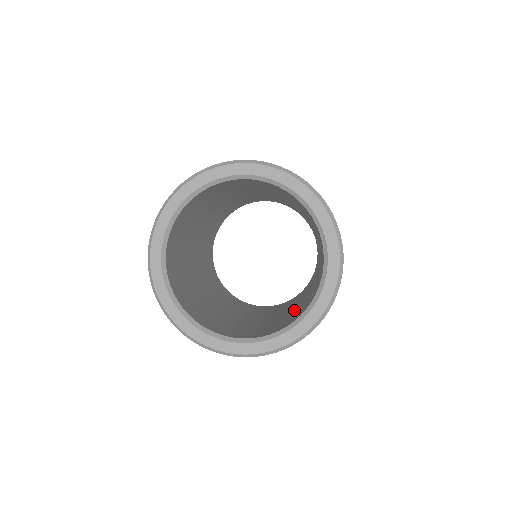
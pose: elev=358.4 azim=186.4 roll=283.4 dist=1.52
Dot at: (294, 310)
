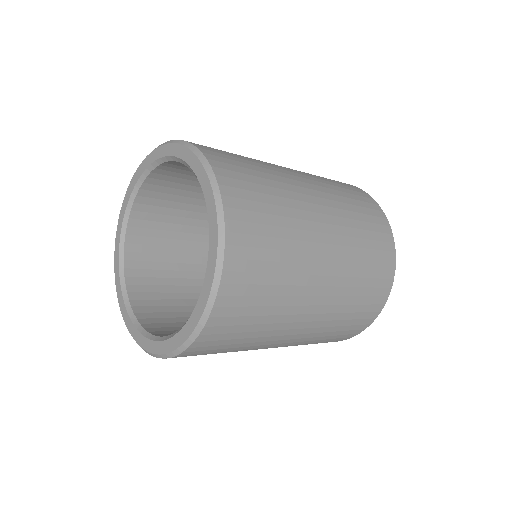
Dot at: occluded
